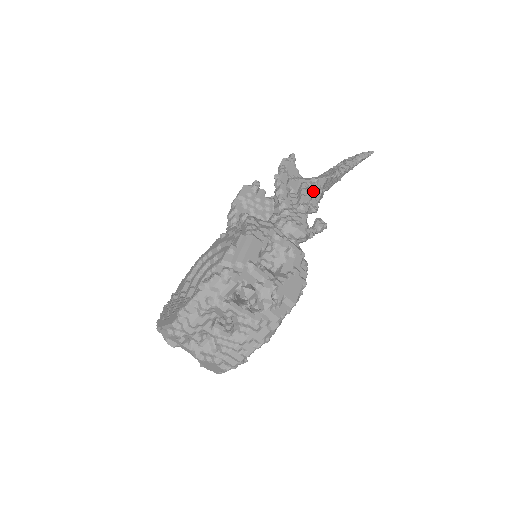
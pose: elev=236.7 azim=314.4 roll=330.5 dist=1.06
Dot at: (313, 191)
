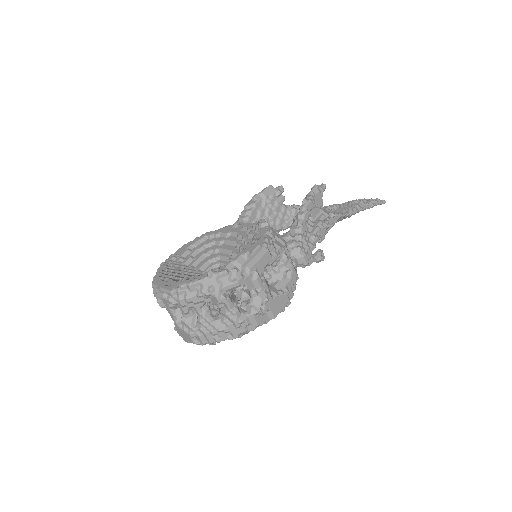
Dot at: (327, 224)
